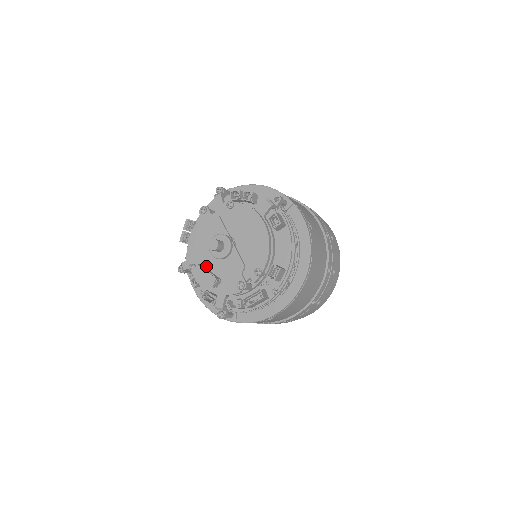
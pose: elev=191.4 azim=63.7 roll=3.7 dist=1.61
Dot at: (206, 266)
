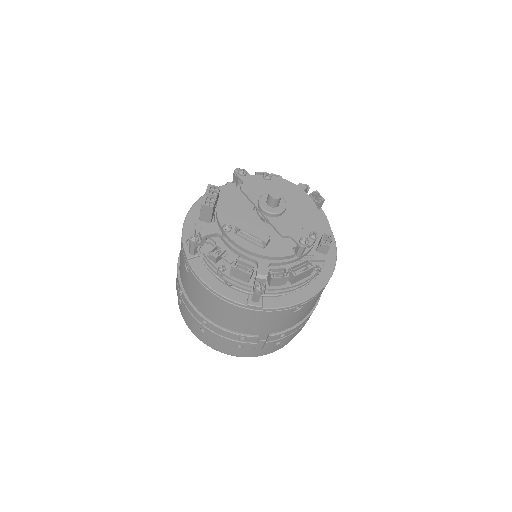
Dot at: occluded
